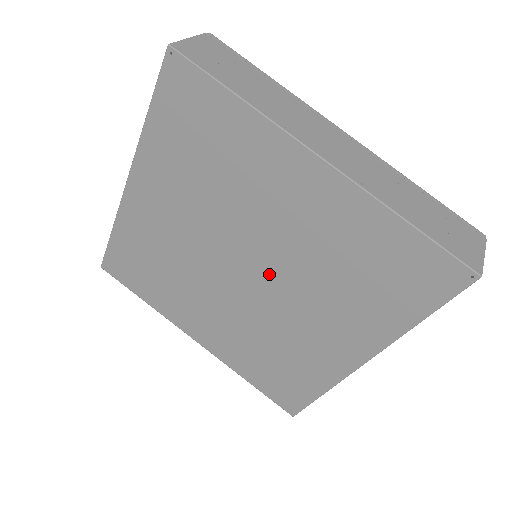
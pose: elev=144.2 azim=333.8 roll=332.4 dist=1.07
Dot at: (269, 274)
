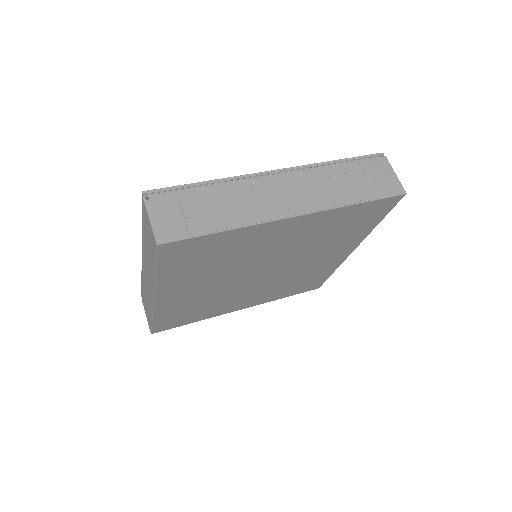
Dot at: (280, 264)
